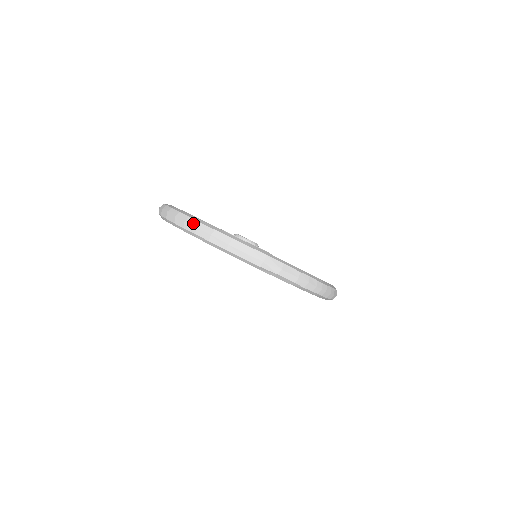
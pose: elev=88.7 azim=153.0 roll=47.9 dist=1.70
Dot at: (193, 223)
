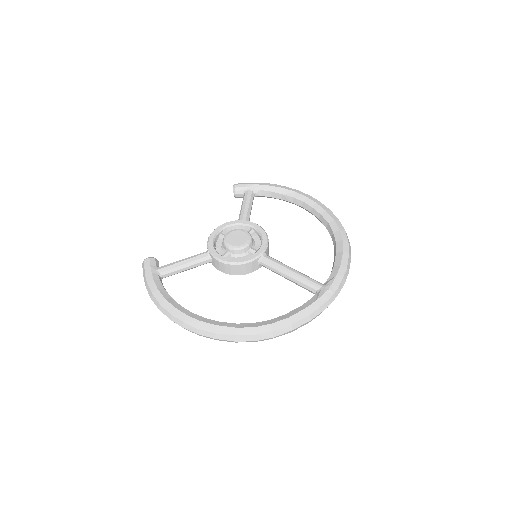
Dot at: (191, 330)
